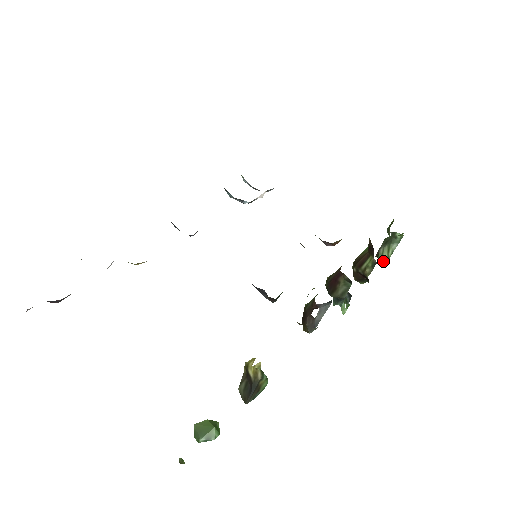
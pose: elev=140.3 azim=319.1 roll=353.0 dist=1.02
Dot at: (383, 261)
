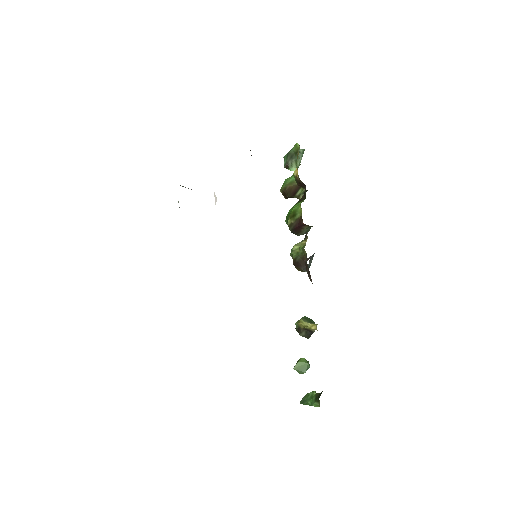
Dot at: (292, 170)
